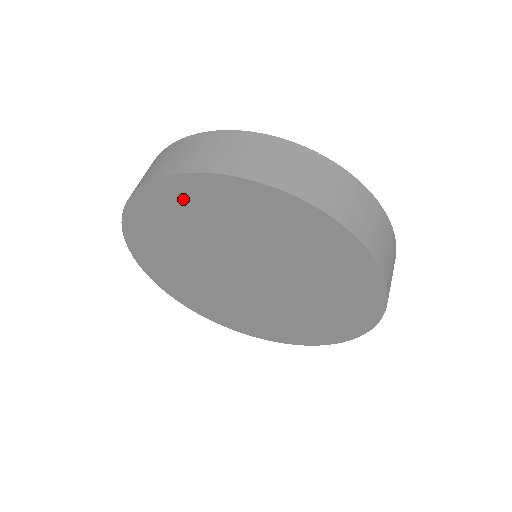
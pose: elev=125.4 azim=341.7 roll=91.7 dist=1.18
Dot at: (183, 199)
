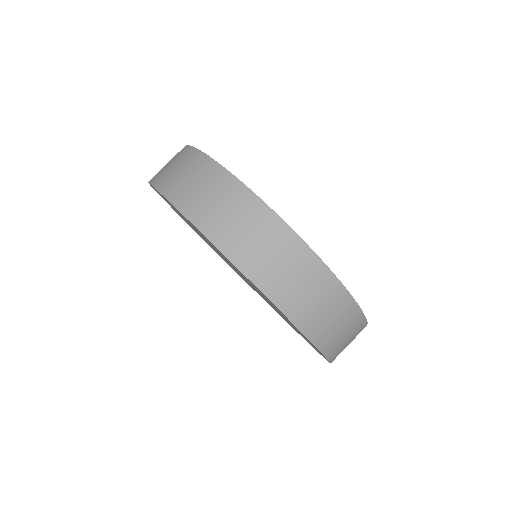
Dot at: occluded
